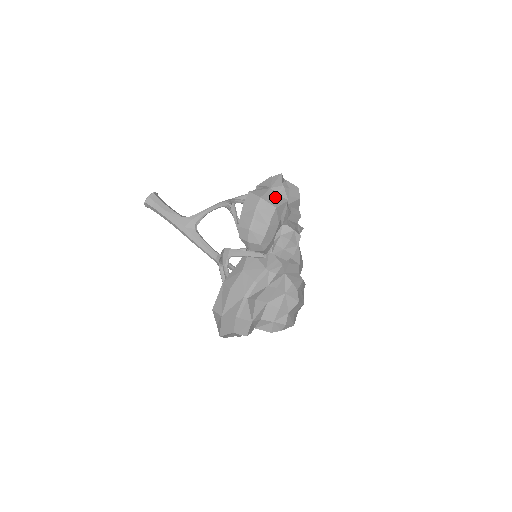
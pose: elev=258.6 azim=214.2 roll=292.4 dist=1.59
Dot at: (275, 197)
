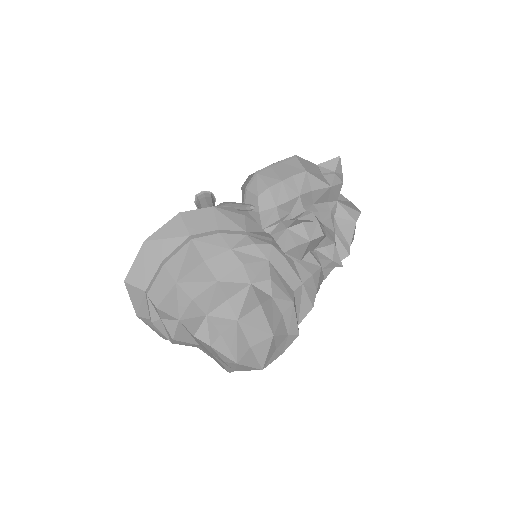
Dot at: (315, 170)
